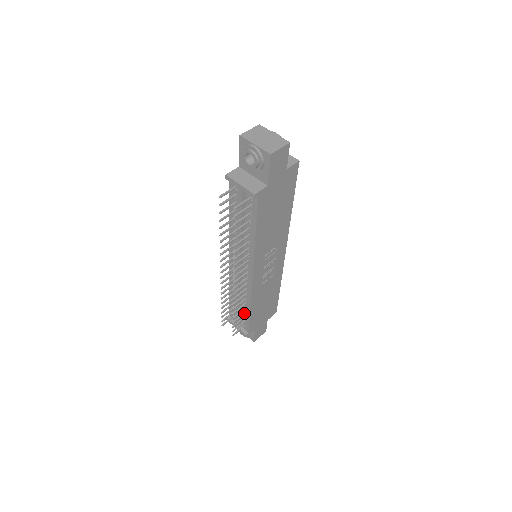
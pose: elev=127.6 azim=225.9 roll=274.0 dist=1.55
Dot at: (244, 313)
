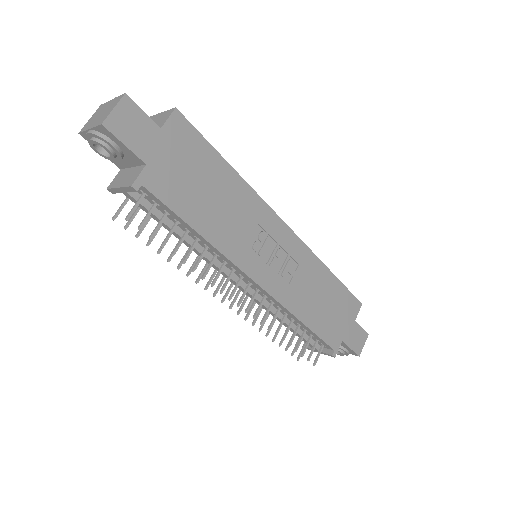
Dot at: (304, 331)
